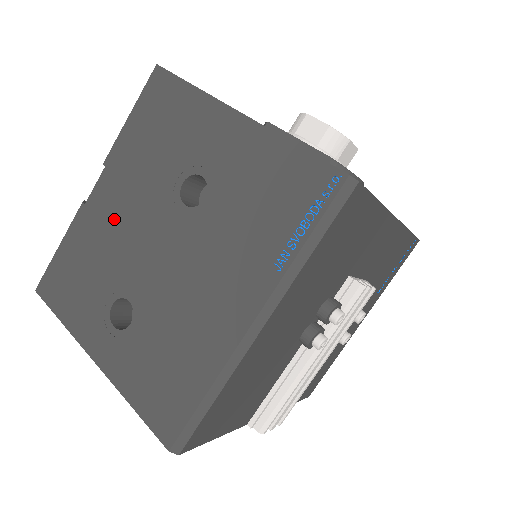
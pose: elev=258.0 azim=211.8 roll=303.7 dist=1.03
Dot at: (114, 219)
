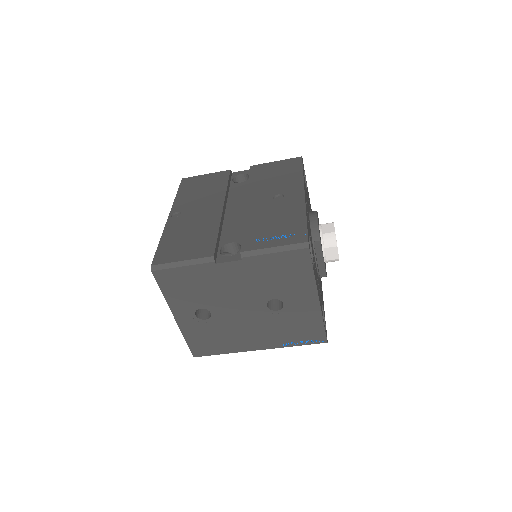
Dot at: (228, 283)
